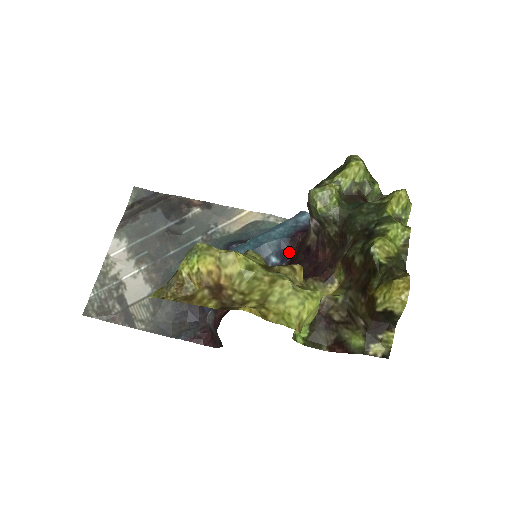
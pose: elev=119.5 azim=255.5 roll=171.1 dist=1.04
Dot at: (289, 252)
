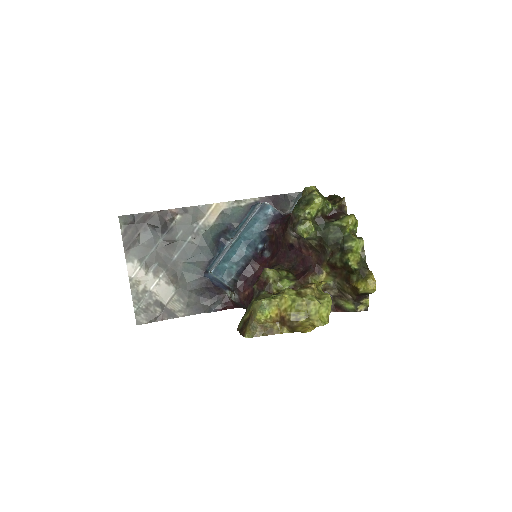
Dot at: (268, 237)
